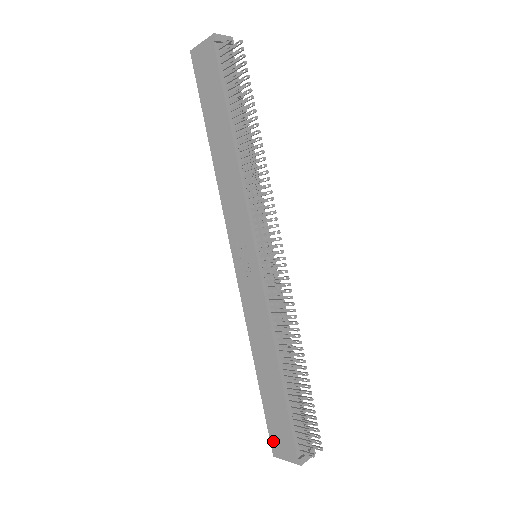
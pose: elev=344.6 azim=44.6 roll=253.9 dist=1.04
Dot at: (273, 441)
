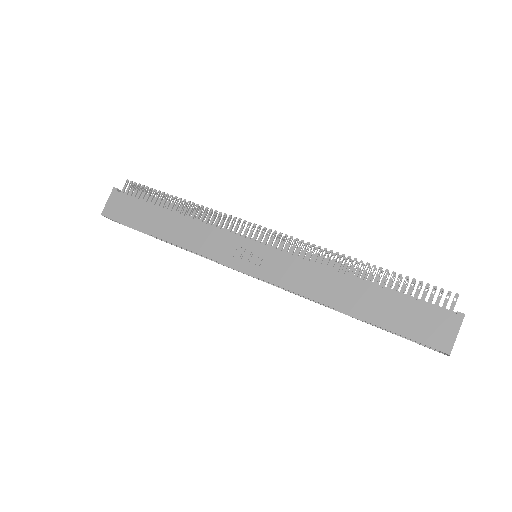
Dot at: (430, 341)
